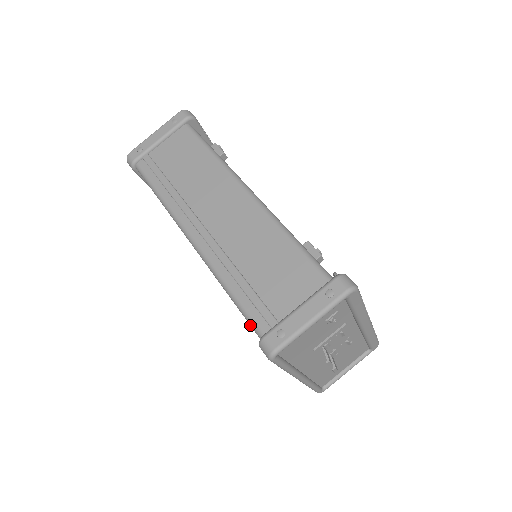
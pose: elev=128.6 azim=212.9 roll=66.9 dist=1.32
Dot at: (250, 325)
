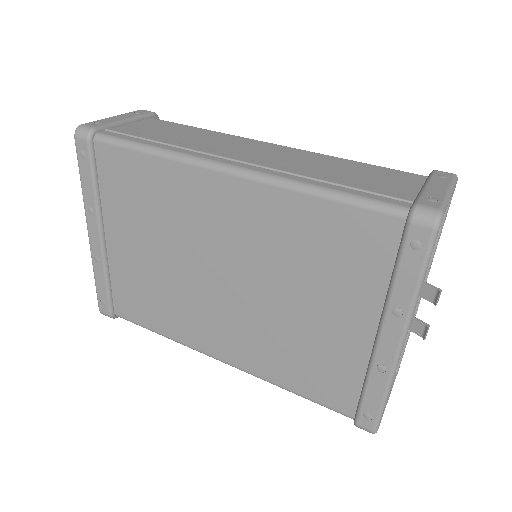
Dot at: (379, 210)
